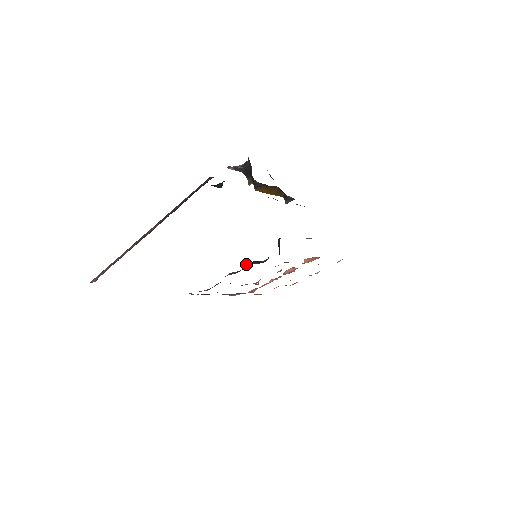
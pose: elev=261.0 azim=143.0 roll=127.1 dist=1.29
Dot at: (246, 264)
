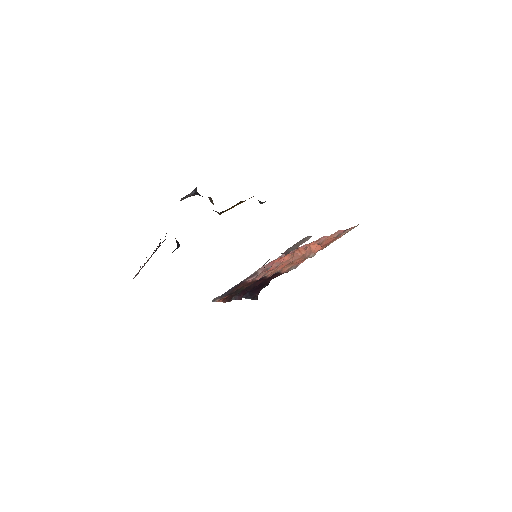
Dot at: occluded
